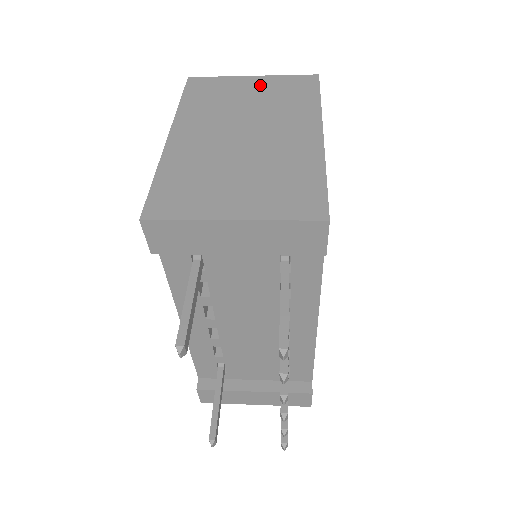
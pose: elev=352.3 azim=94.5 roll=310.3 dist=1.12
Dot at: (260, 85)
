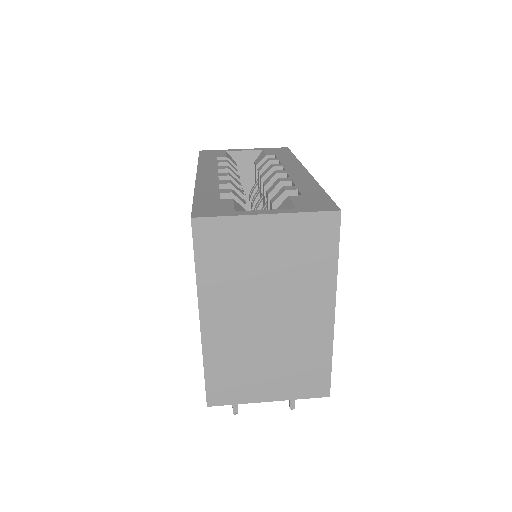
Dot at: (277, 235)
